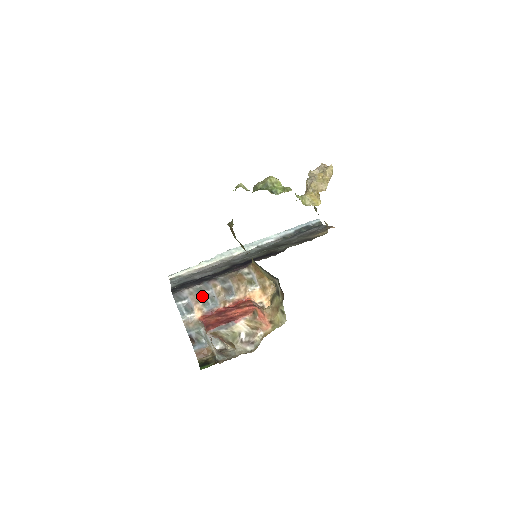
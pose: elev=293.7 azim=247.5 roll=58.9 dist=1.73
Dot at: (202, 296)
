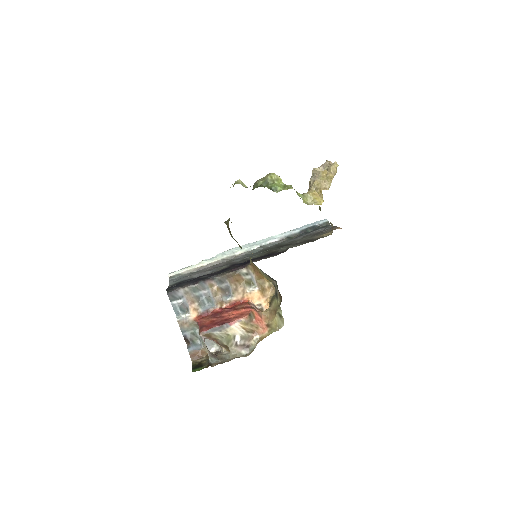
Dot at: (198, 296)
